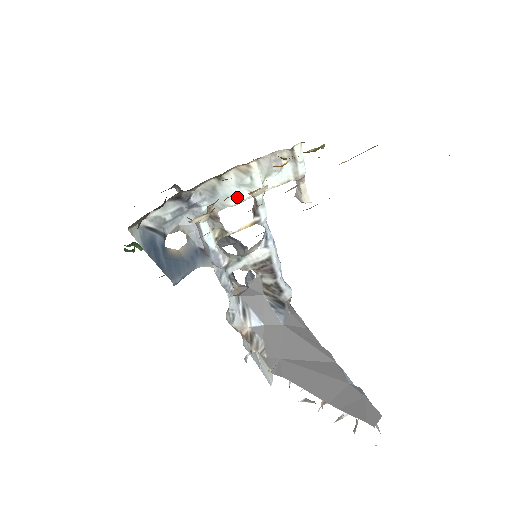
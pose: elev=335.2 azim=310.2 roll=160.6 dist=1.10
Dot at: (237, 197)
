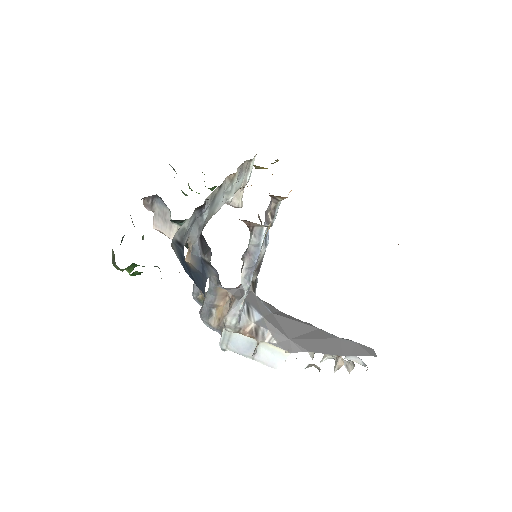
Dot at: (220, 204)
